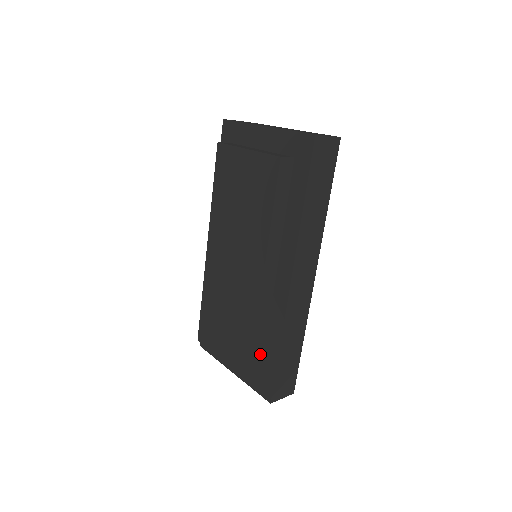
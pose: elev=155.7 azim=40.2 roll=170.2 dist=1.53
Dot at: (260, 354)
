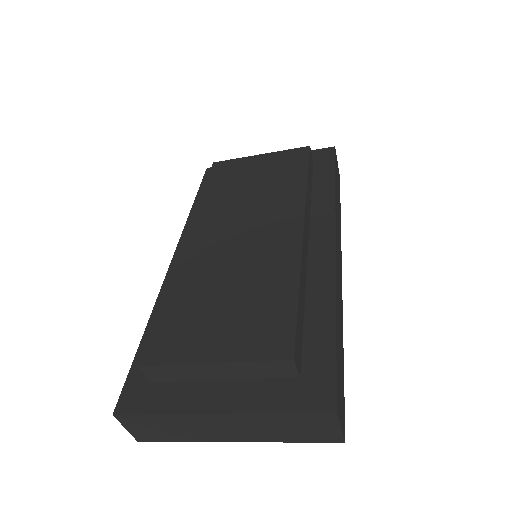
Dot at: (300, 331)
